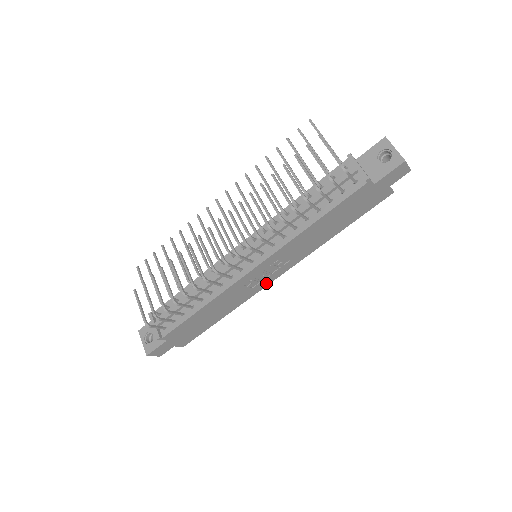
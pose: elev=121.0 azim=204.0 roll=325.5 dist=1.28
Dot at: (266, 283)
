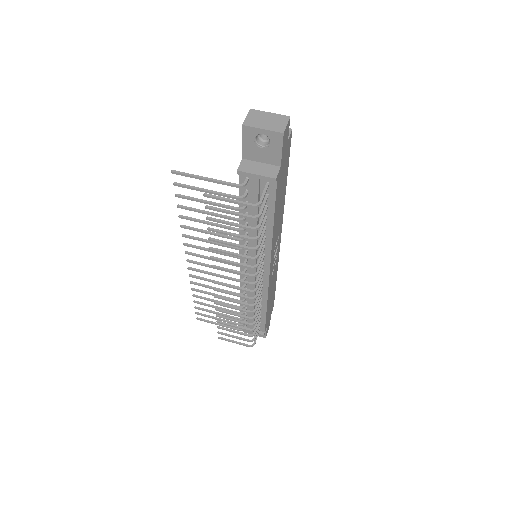
Dot at: (278, 250)
